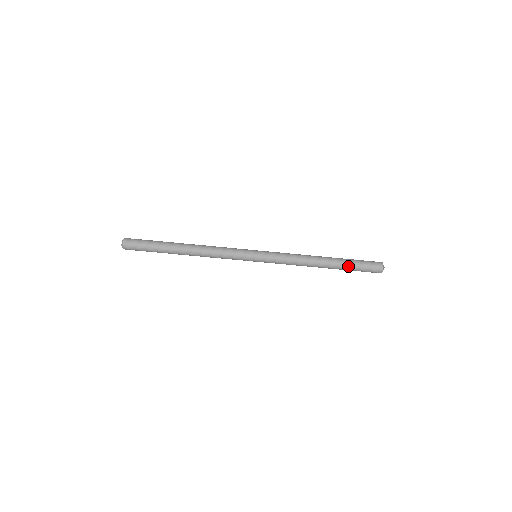
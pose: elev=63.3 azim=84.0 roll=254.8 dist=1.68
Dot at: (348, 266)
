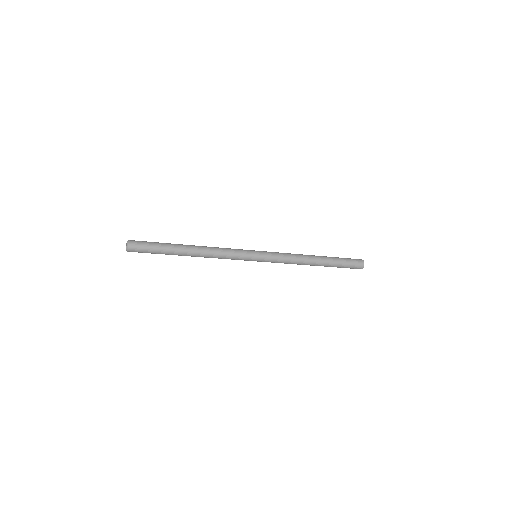
Dot at: (336, 263)
